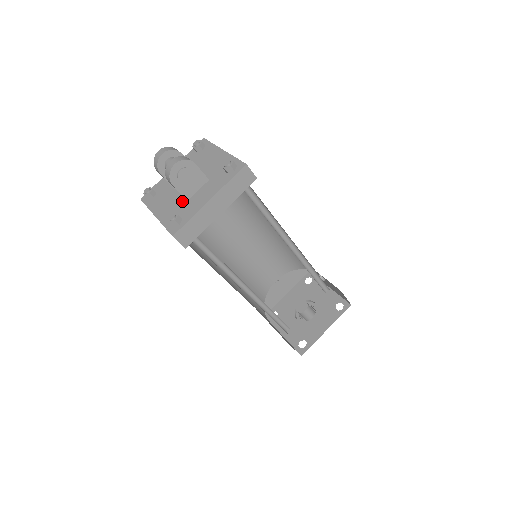
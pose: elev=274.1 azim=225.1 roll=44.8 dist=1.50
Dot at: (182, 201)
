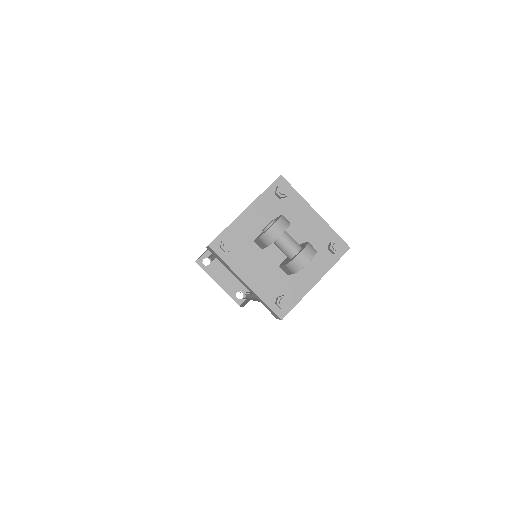
Dot at: (280, 273)
